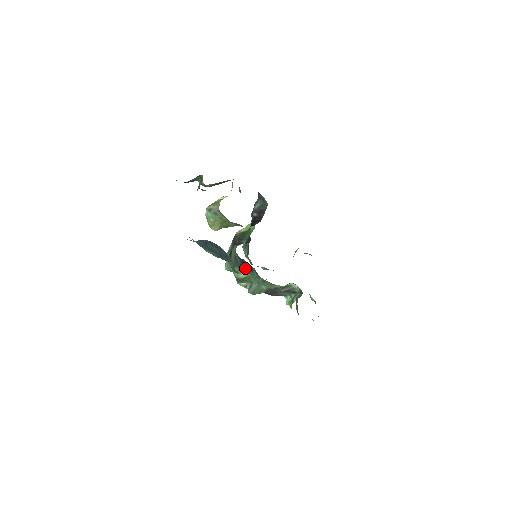
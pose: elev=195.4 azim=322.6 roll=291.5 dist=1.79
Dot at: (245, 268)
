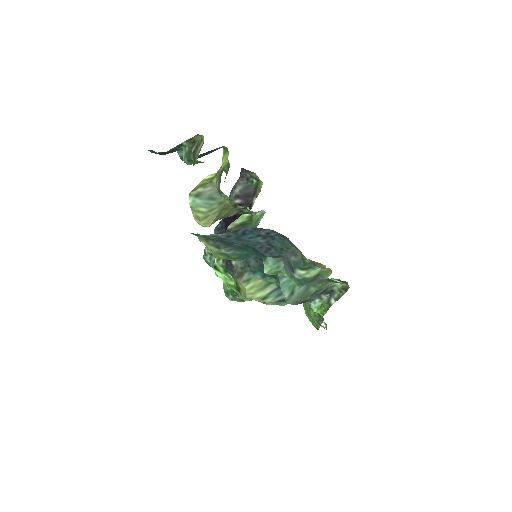
Dot at: occluded
